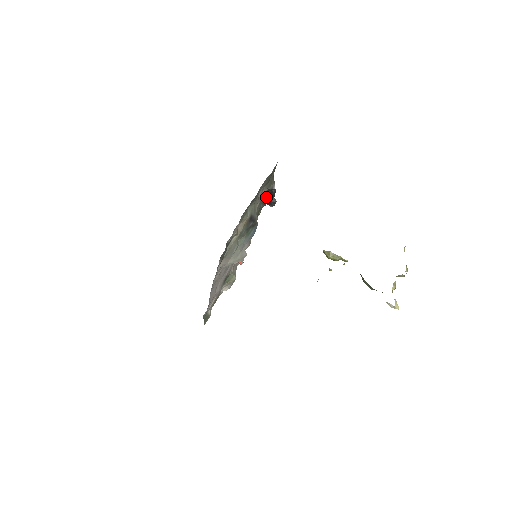
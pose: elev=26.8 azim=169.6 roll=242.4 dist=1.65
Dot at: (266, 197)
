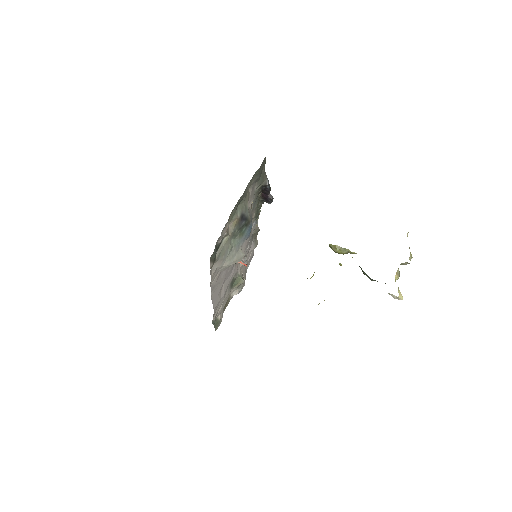
Dot at: (262, 194)
